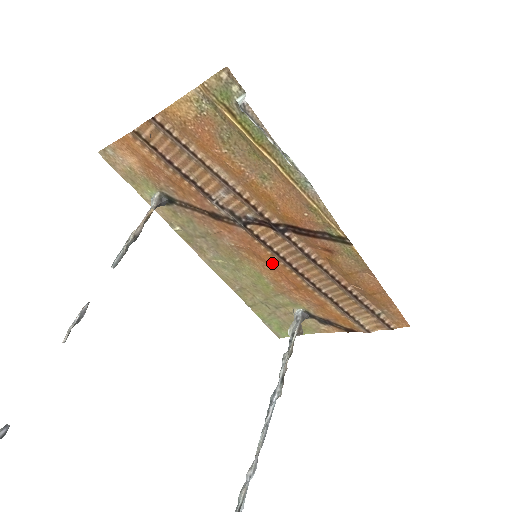
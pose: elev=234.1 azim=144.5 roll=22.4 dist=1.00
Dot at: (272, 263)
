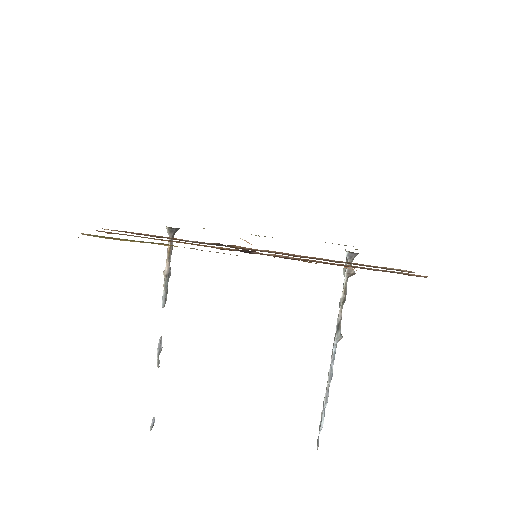
Dot at: occluded
